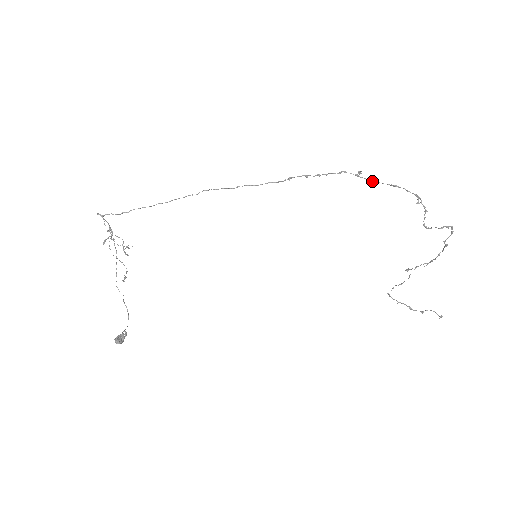
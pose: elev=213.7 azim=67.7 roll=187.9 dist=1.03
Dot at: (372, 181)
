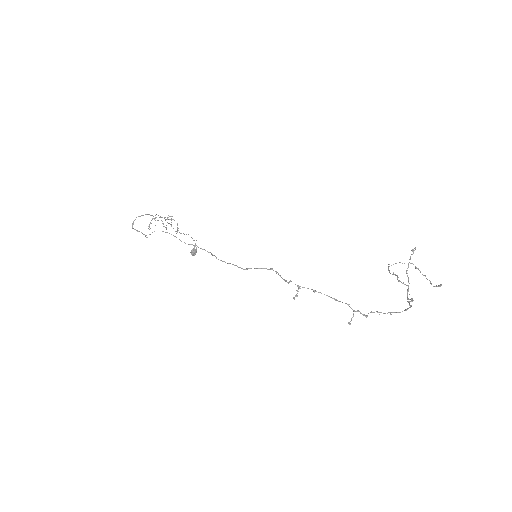
Dot at: (314, 291)
